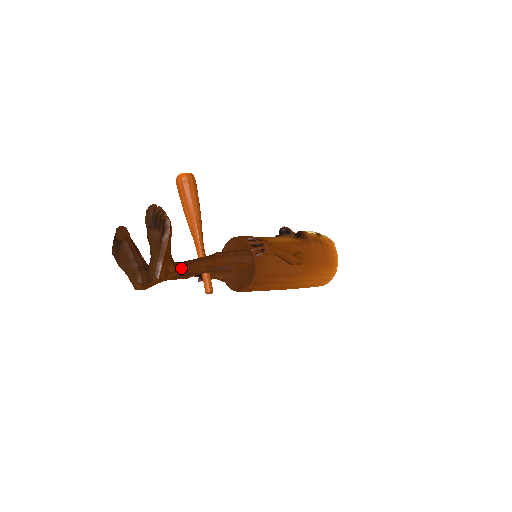
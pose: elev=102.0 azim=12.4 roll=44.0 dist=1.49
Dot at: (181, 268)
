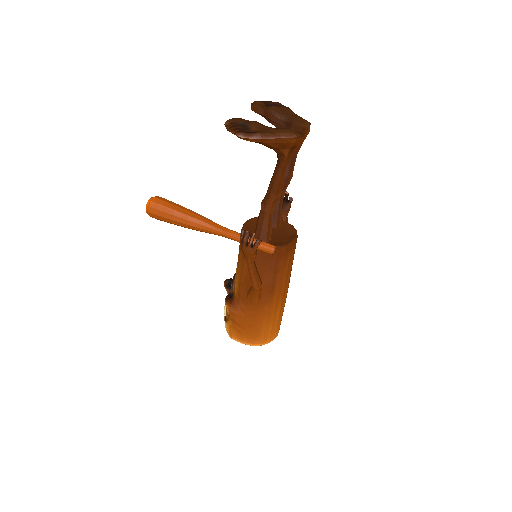
Dot at: occluded
